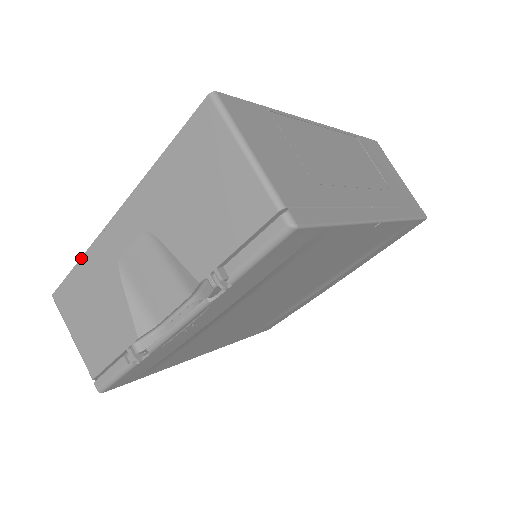
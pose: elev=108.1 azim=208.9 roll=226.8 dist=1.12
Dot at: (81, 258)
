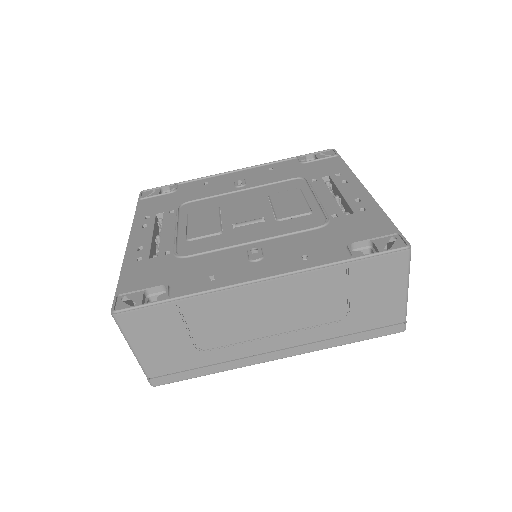
Dot at: (134, 215)
